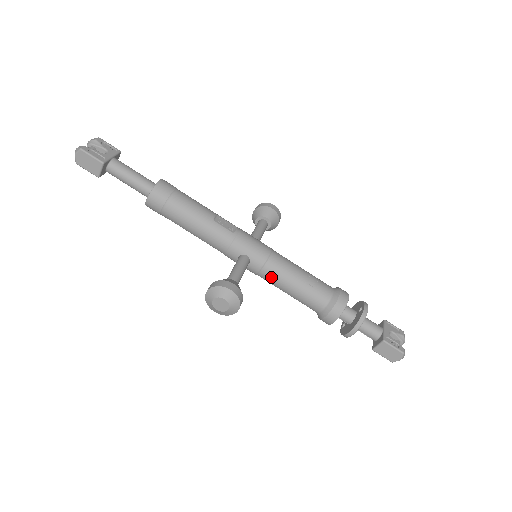
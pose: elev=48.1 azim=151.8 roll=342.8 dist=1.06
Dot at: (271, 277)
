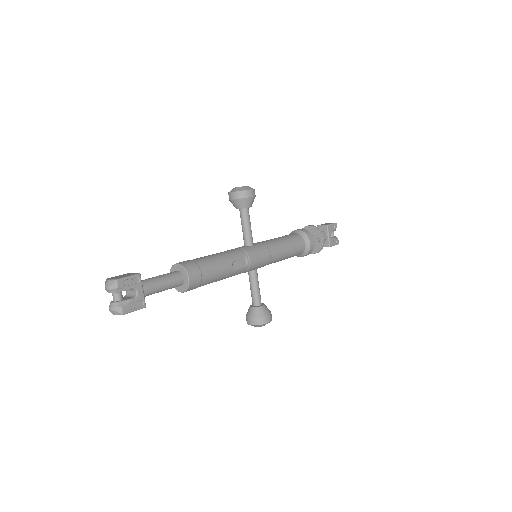
Dot at: occluded
